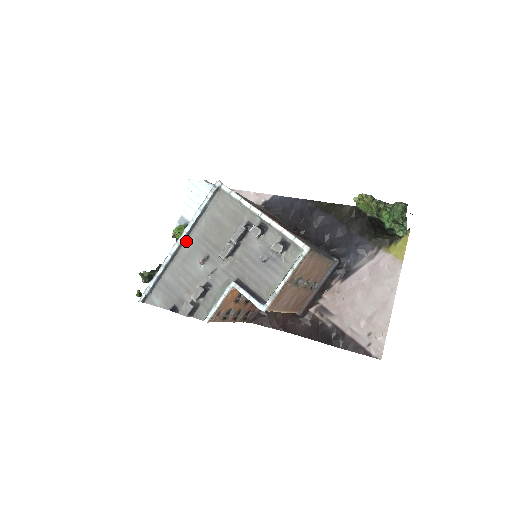
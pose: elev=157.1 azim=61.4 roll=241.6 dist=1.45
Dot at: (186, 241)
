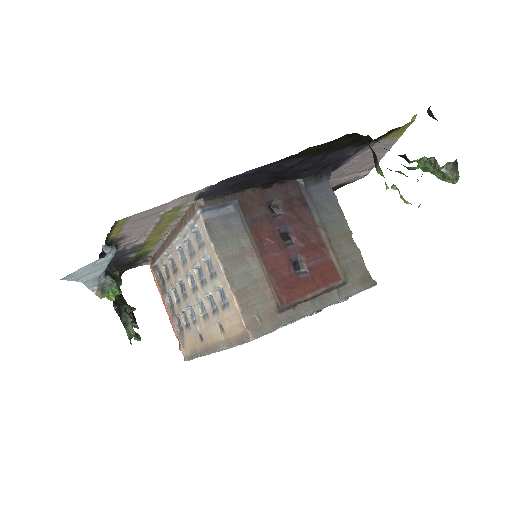
Dot at: occluded
